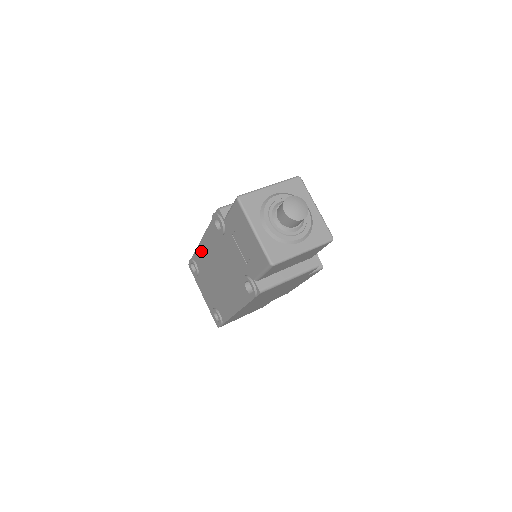
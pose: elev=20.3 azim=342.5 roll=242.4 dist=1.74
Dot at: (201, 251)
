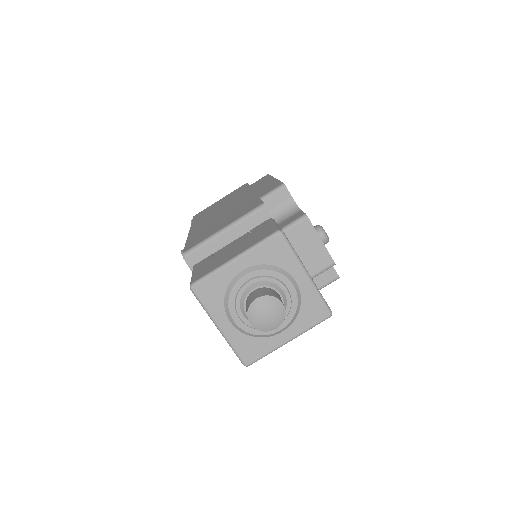
Dot at: occluded
